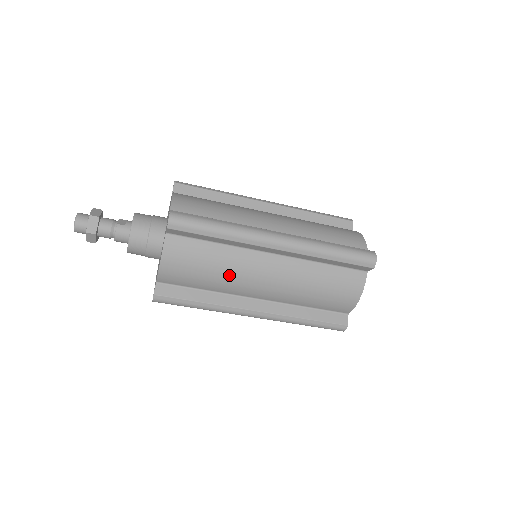
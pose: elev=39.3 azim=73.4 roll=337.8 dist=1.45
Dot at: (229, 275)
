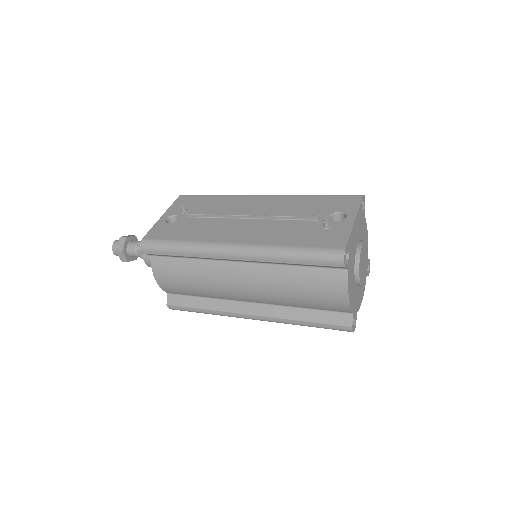
Dot at: occluded
